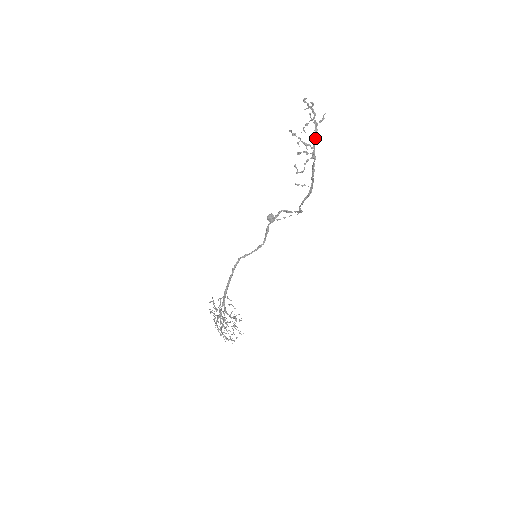
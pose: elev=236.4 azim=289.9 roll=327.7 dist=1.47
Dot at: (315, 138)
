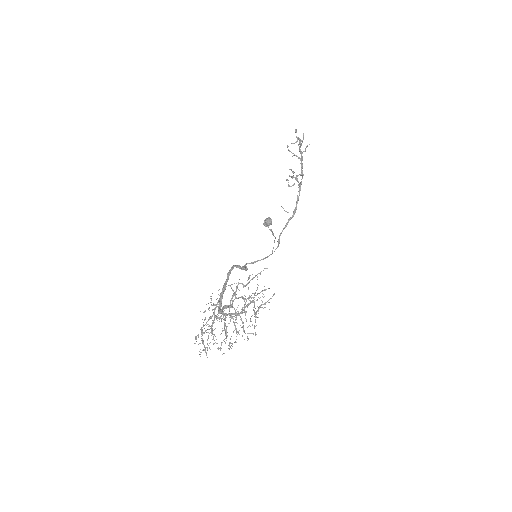
Dot at: occluded
